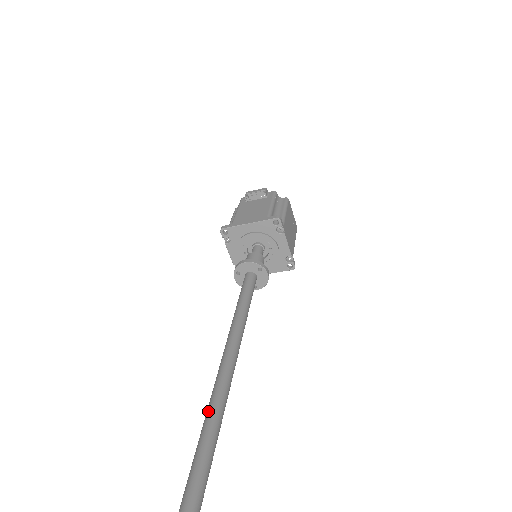
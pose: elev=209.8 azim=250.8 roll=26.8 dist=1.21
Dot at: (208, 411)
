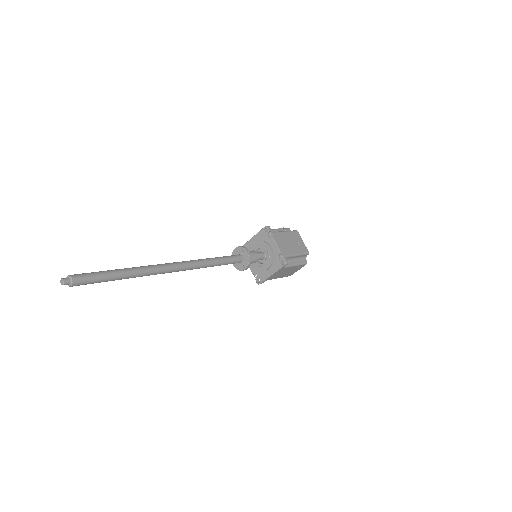
Dot at: occluded
